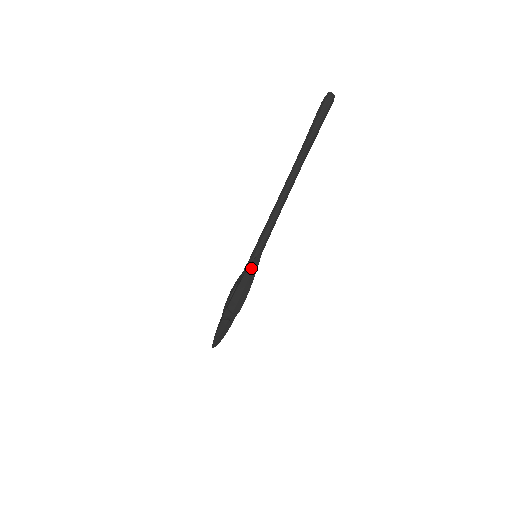
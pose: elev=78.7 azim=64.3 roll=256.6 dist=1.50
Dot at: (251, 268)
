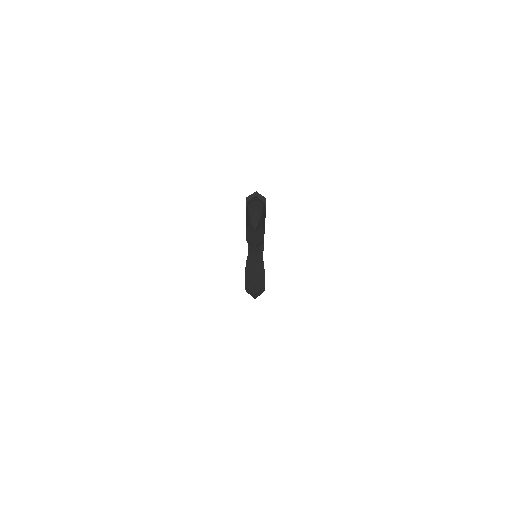
Dot at: occluded
